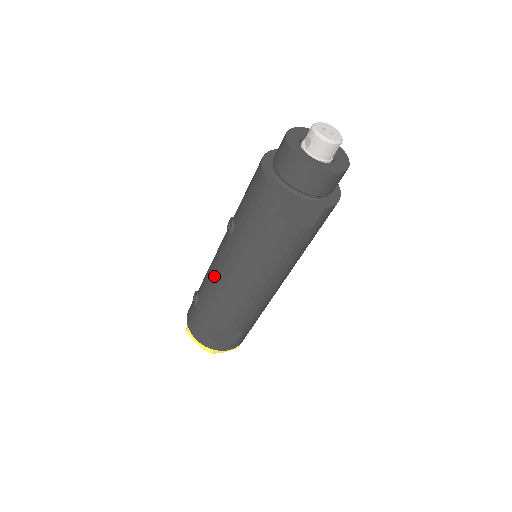
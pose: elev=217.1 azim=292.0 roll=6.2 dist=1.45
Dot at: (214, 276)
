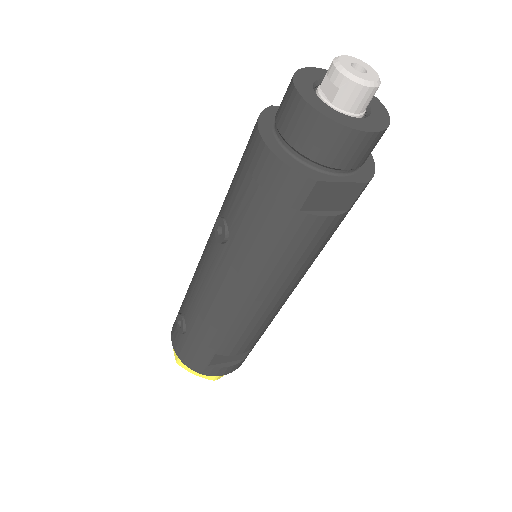
Dot at: (208, 297)
